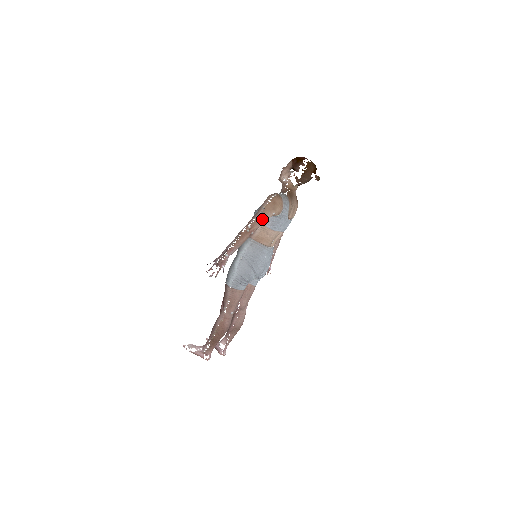
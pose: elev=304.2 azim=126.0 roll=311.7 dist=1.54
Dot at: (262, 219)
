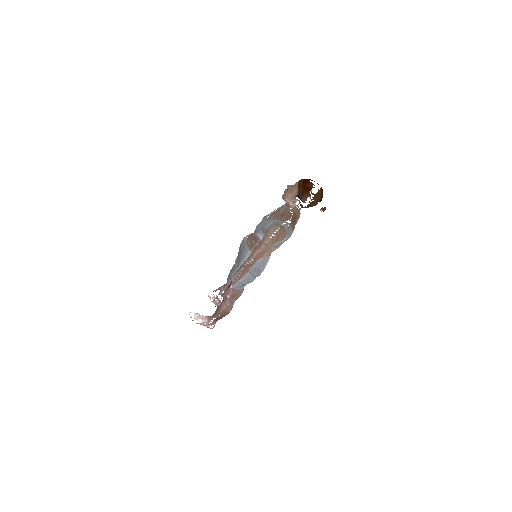
Dot at: (265, 251)
